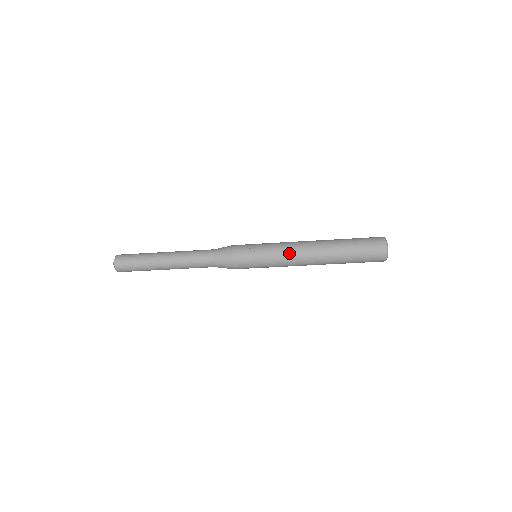
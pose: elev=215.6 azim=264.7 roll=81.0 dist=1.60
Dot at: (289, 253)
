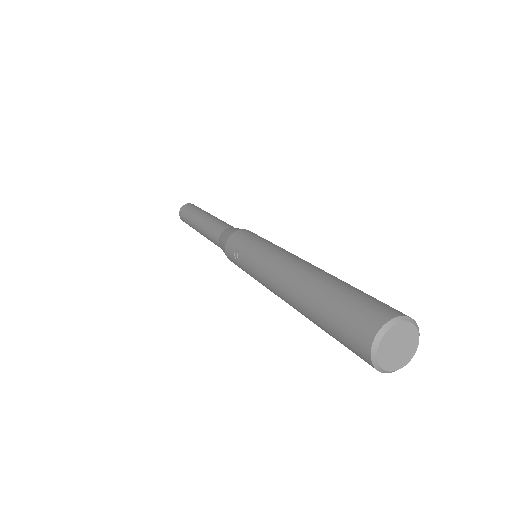
Dot at: (262, 280)
